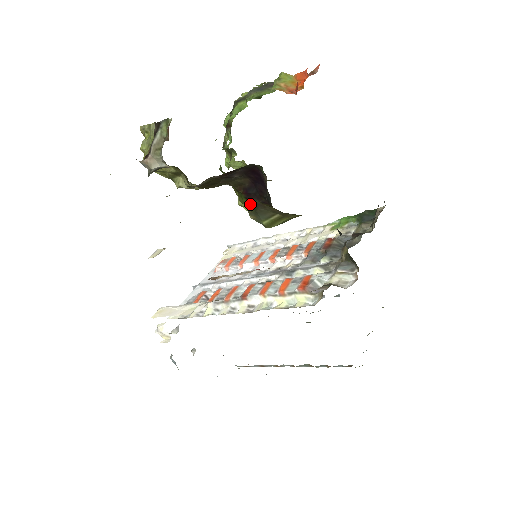
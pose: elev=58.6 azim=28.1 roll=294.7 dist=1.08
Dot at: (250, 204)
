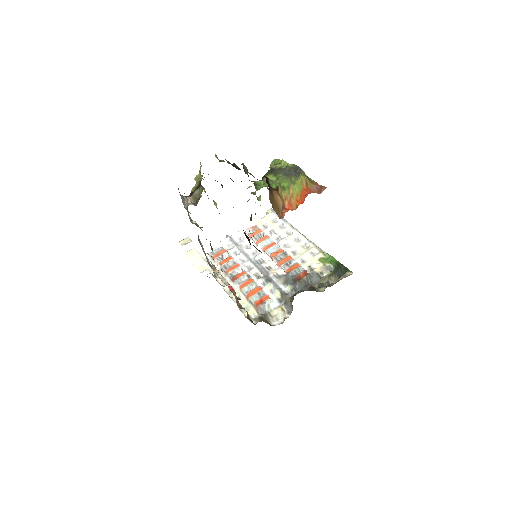
Dot at: occluded
